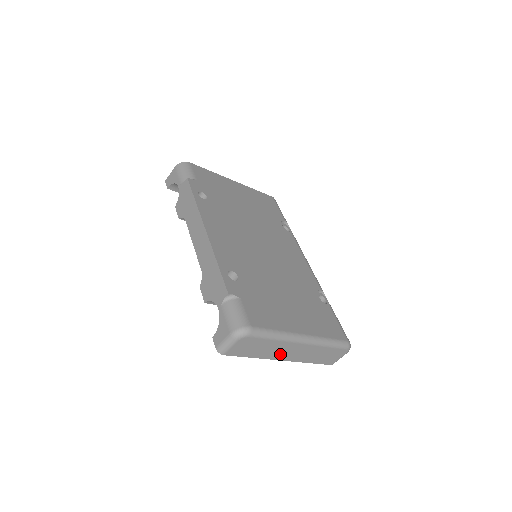
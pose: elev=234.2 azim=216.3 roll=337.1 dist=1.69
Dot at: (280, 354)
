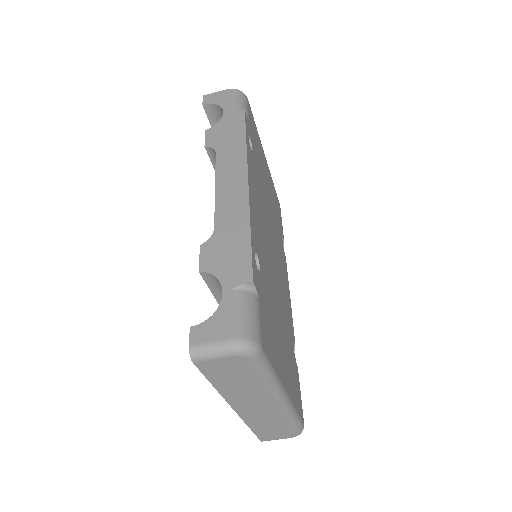
Dot at: (242, 400)
